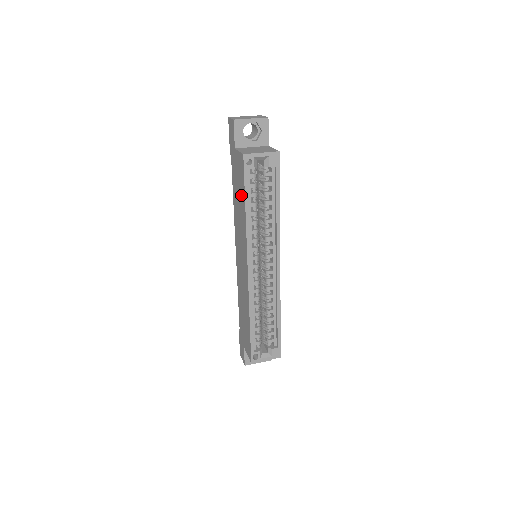
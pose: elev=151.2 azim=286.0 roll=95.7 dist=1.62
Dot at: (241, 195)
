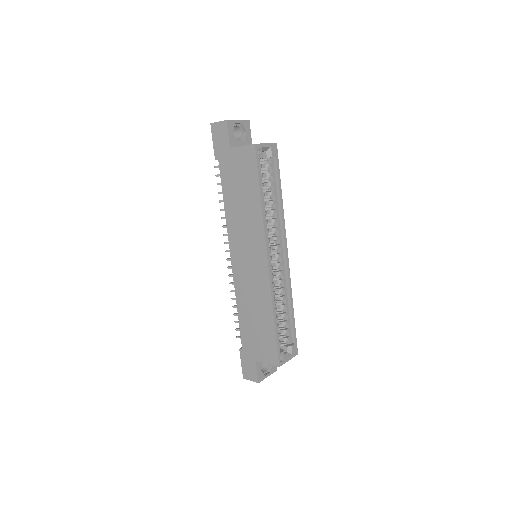
Dot at: (249, 188)
